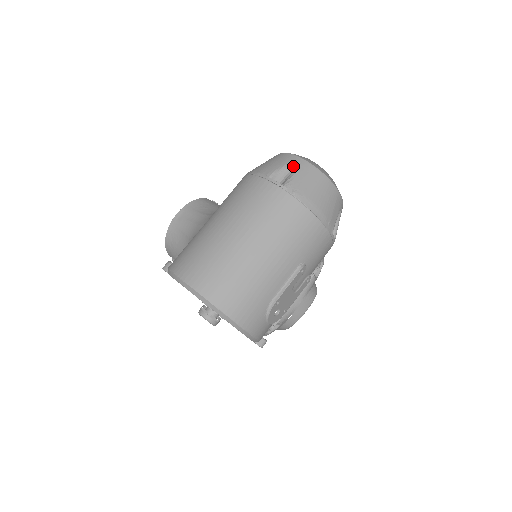
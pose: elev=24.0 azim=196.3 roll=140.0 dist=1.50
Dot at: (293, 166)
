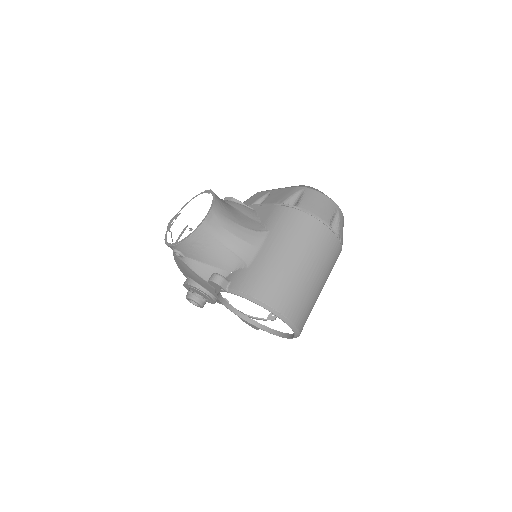
Dot at: (336, 214)
